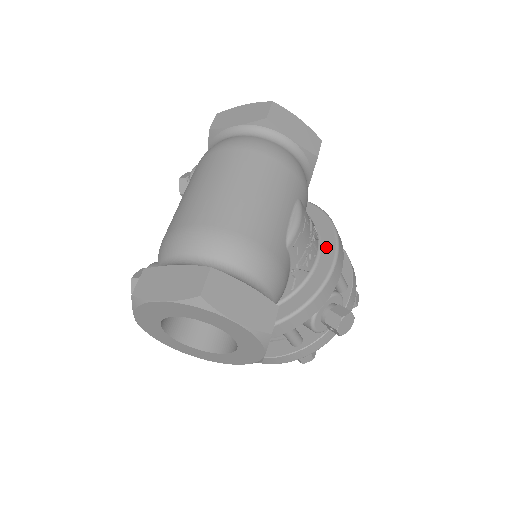
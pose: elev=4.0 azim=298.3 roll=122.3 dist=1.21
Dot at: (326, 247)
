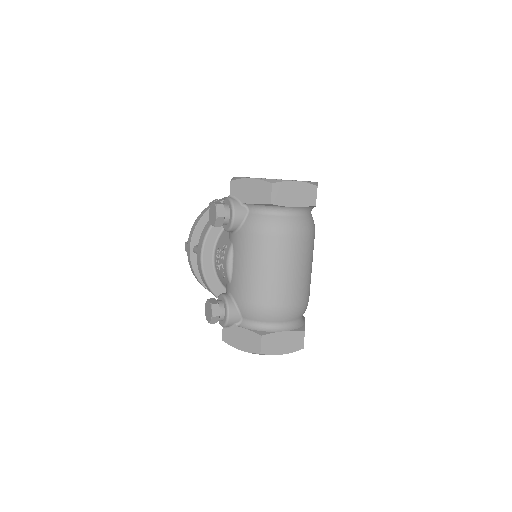
Dot at: occluded
